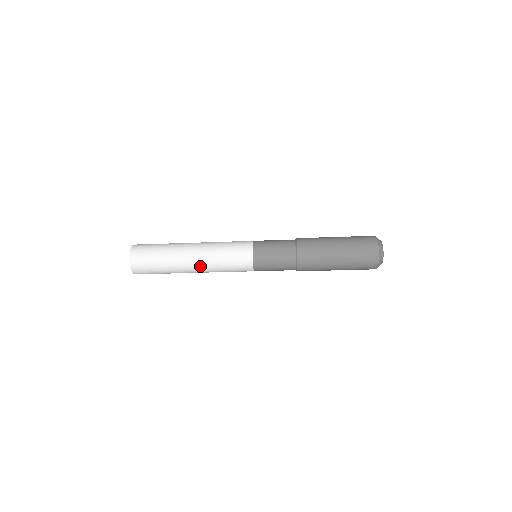
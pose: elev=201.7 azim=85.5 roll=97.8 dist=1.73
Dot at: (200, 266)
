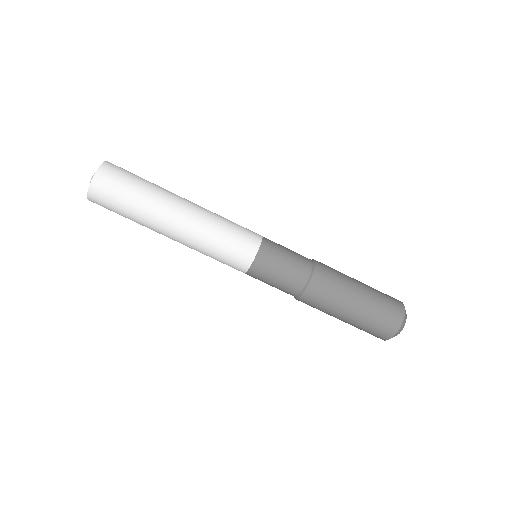
Dot at: (197, 205)
